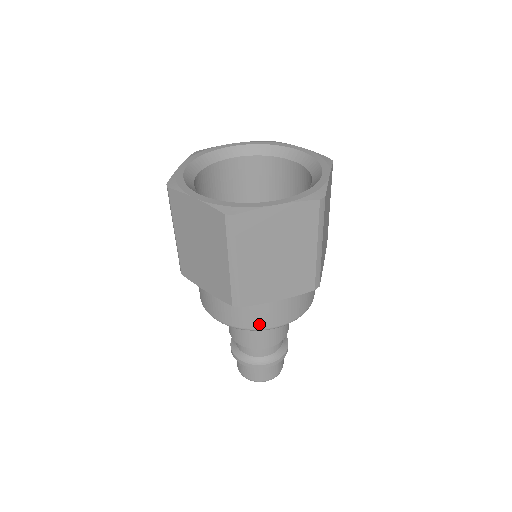
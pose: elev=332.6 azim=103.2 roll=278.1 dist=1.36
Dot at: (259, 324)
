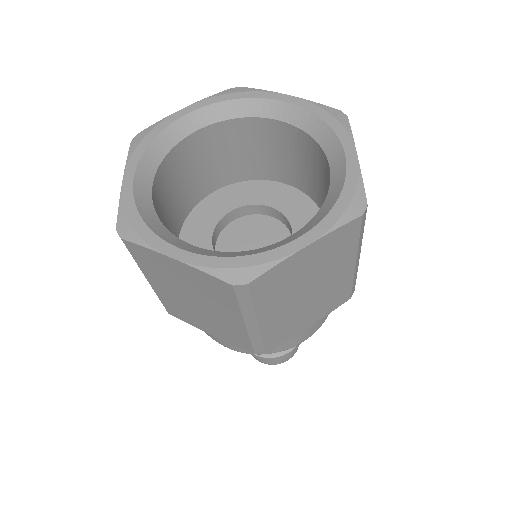
Dot at: occluded
